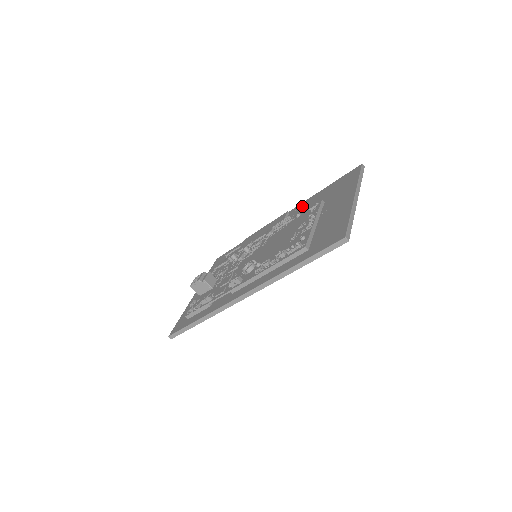
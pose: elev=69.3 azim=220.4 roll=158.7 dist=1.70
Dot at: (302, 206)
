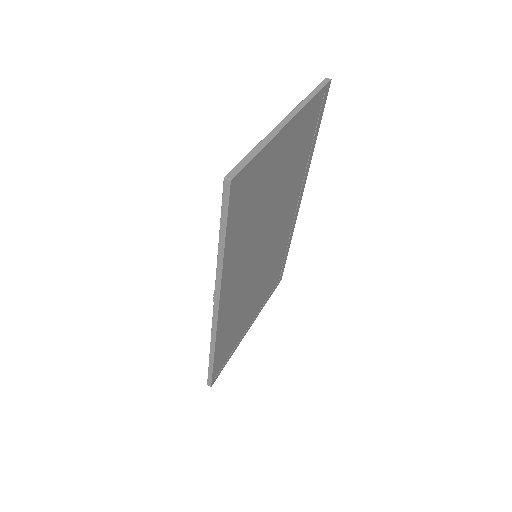
Dot at: occluded
